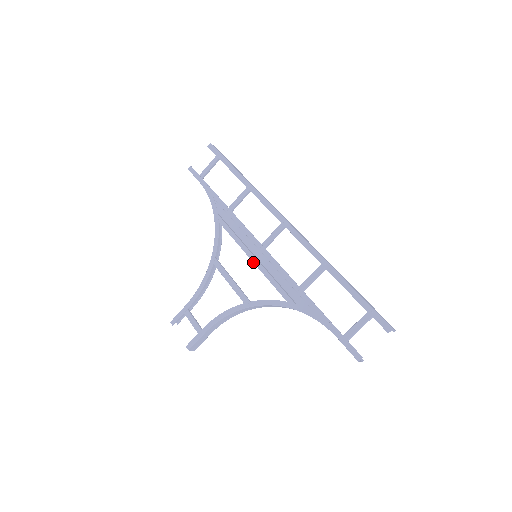
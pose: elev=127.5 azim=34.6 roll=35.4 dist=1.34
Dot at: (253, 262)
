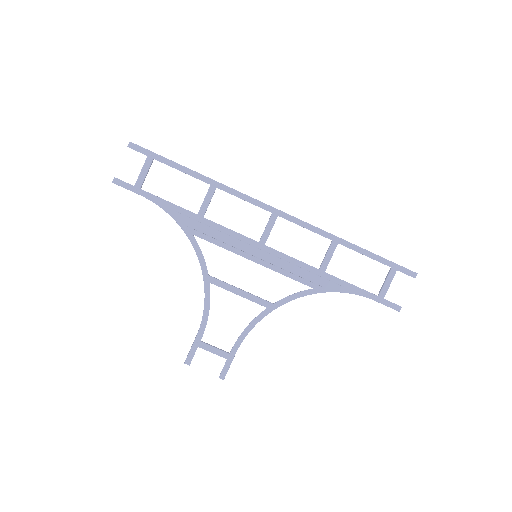
Dot at: occluded
